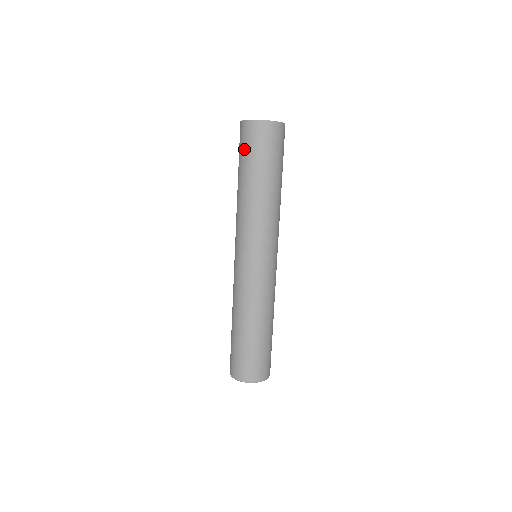
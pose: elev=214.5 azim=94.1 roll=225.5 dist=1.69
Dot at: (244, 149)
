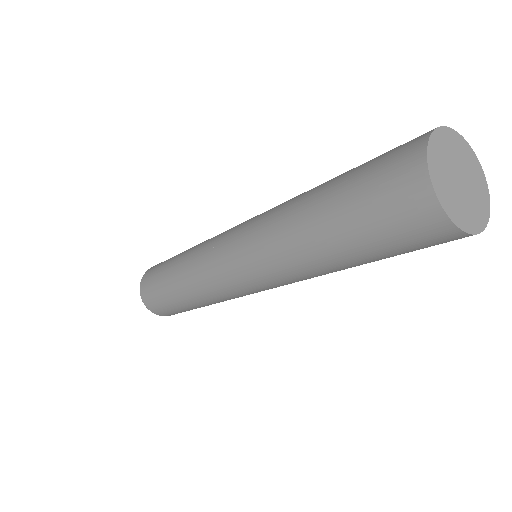
Dot at: (378, 223)
